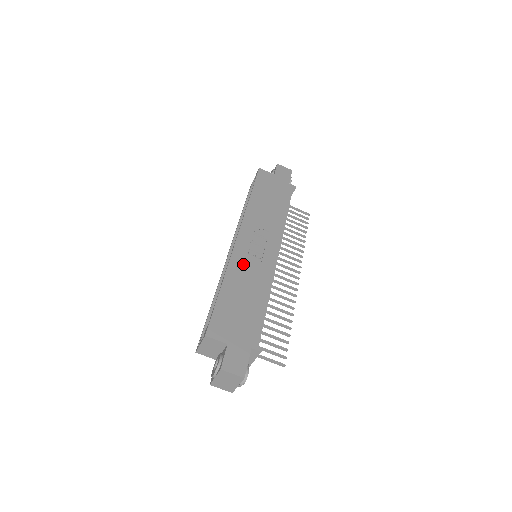
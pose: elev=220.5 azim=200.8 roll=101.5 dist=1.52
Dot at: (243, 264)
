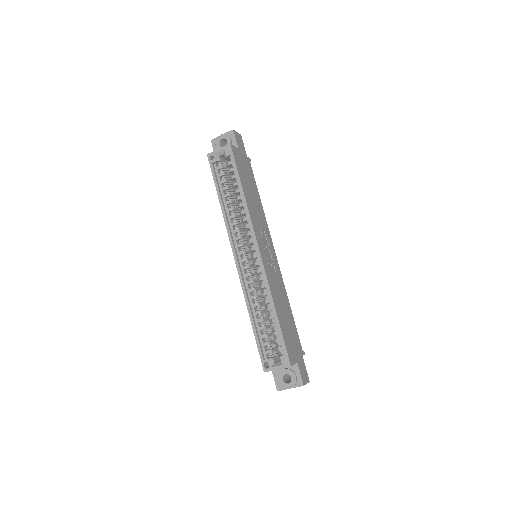
Dot at: (273, 280)
